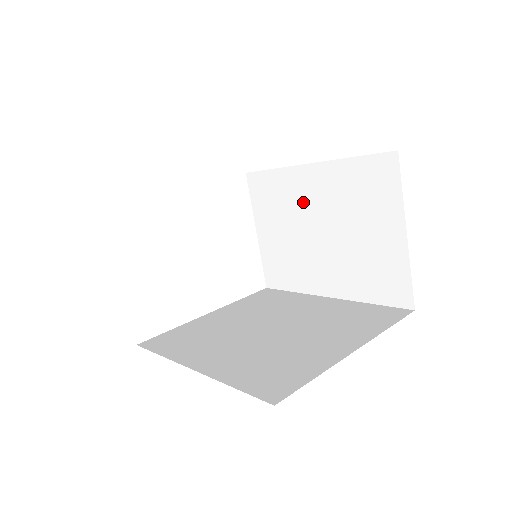
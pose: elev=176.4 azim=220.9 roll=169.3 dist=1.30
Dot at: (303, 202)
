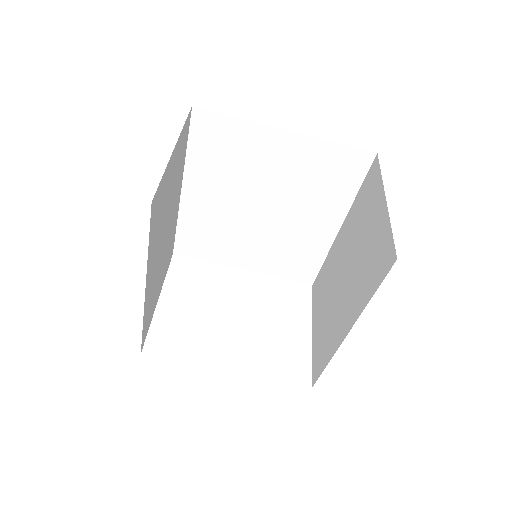
Dot at: (336, 263)
